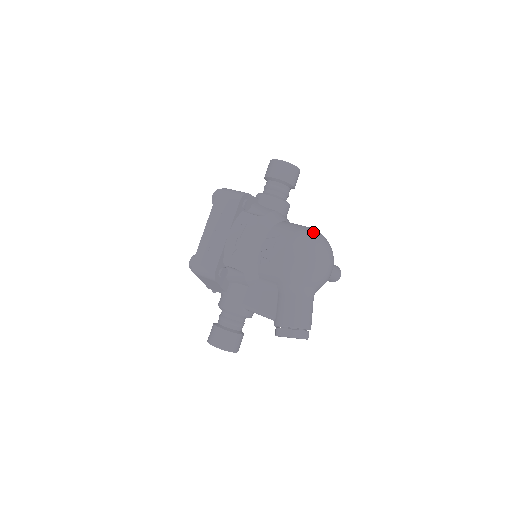
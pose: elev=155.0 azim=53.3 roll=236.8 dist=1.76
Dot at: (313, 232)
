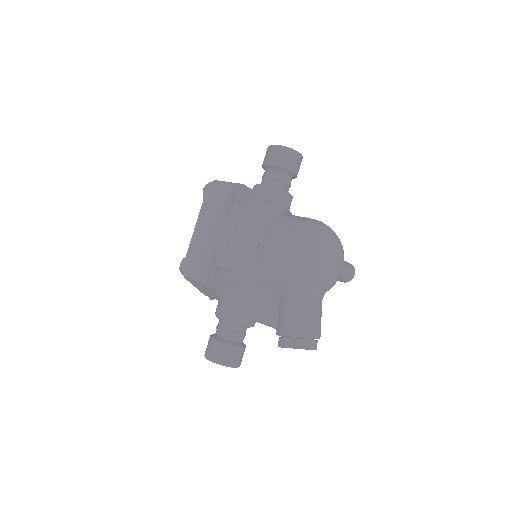
Dot at: (317, 224)
